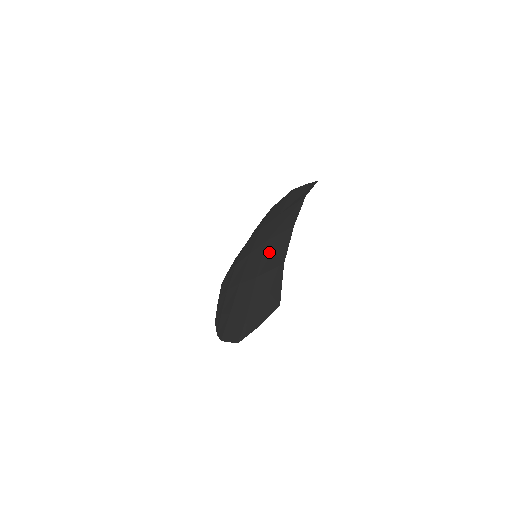
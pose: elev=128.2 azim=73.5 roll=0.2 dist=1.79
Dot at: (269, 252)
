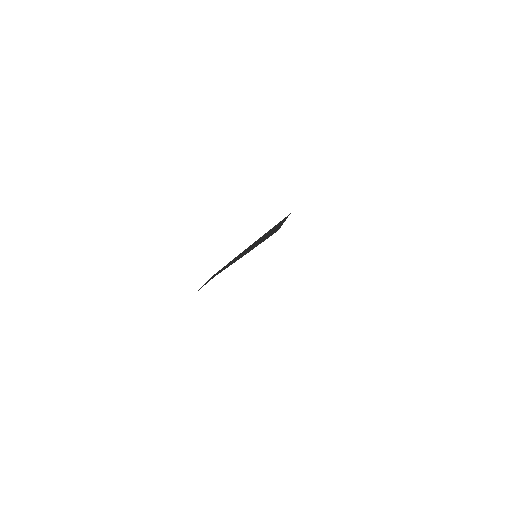
Dot at: occluded
